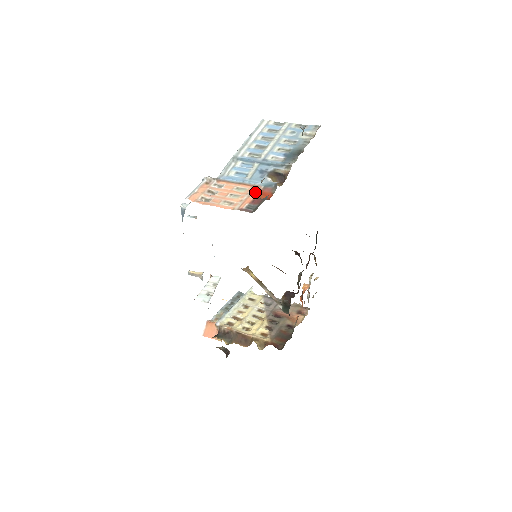
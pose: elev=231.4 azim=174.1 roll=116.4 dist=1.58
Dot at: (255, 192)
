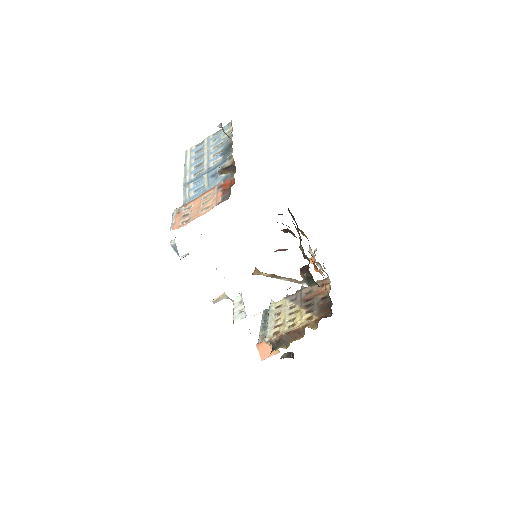
Dot at: (219, 188)
